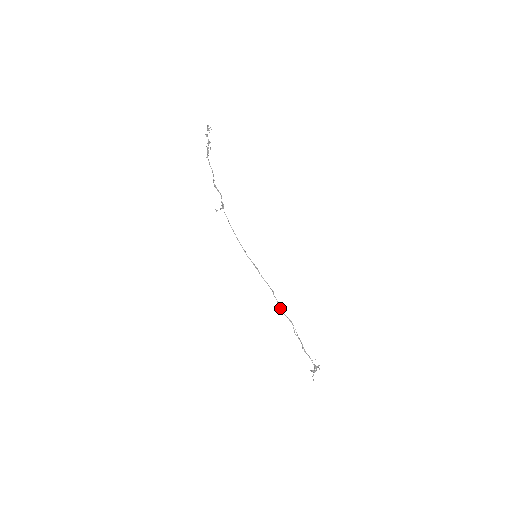
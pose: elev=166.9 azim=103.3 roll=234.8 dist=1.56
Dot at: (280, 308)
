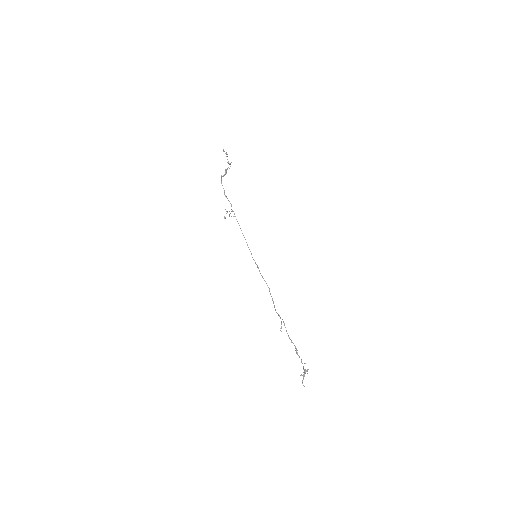
Dot at: (274, 306)
